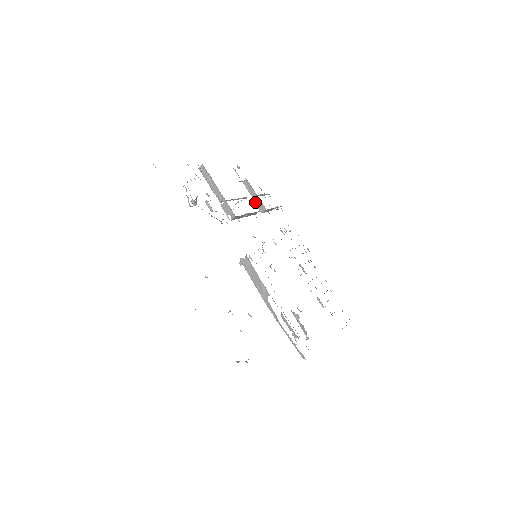
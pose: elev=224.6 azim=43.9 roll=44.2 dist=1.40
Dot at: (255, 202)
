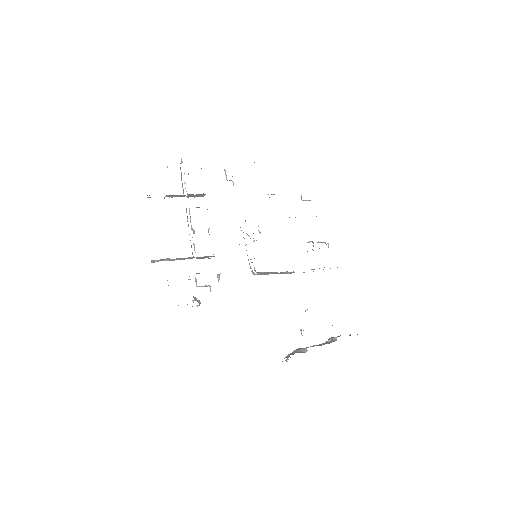
Dot at: occluded
